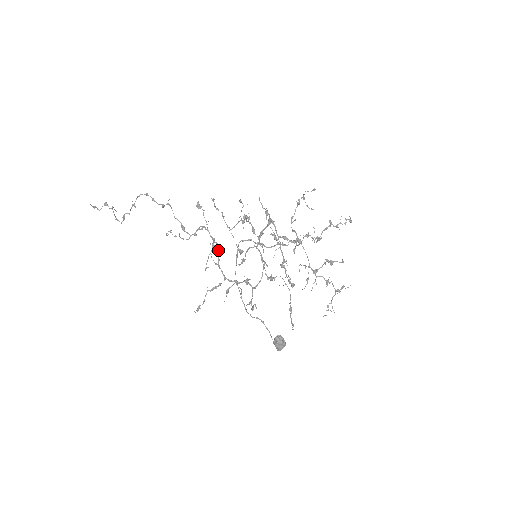
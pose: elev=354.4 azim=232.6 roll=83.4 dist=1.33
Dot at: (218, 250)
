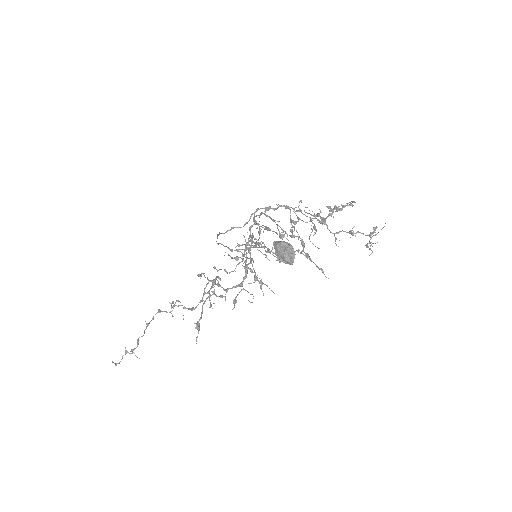
Dot at: occluded
